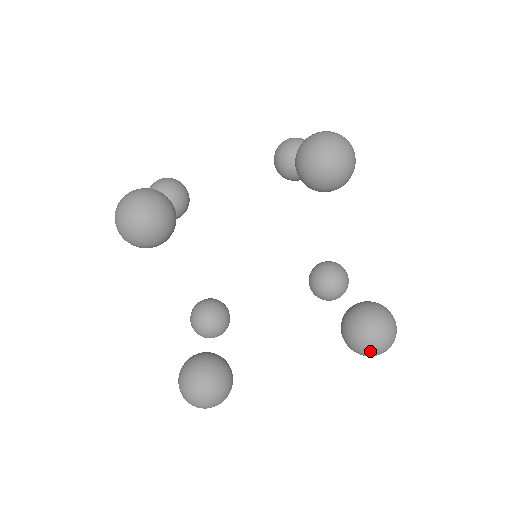
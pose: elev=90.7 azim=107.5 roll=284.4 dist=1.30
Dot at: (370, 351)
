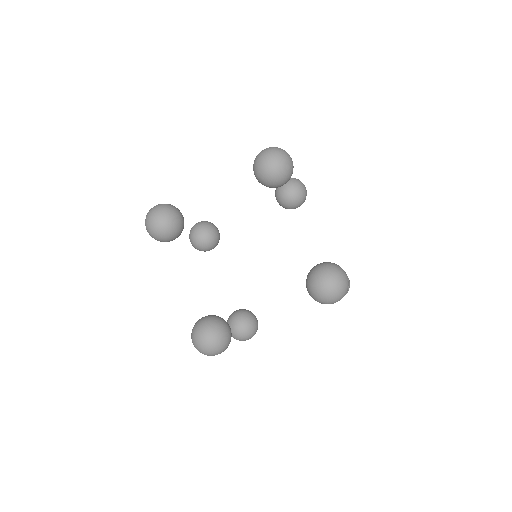
Dot at: (324, 294)
